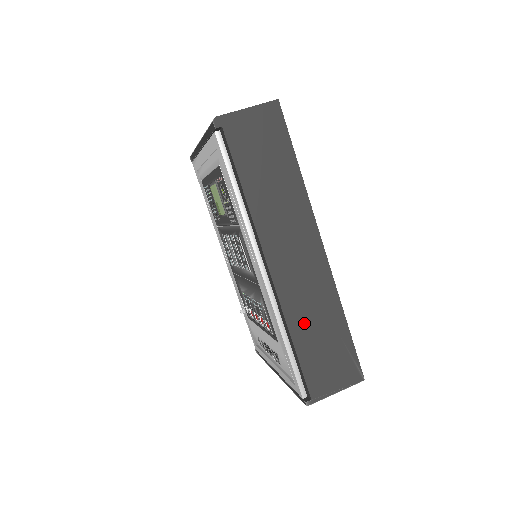
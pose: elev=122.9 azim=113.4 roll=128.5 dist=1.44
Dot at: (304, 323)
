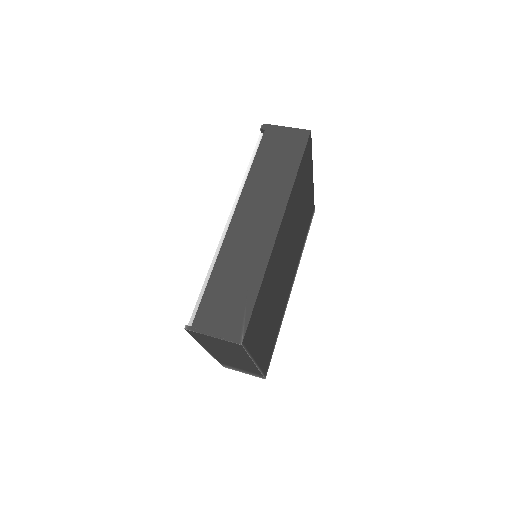
Dot at: (228, 268)
